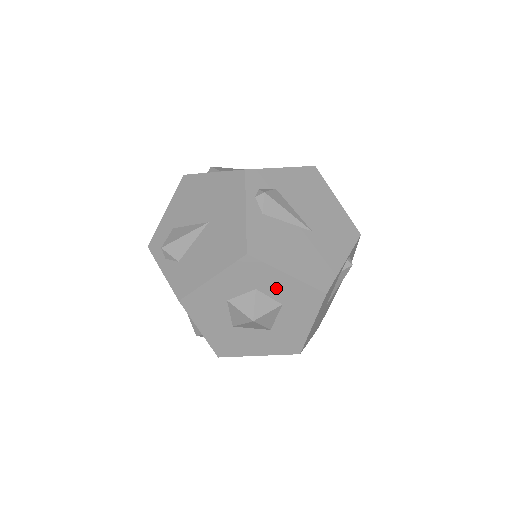
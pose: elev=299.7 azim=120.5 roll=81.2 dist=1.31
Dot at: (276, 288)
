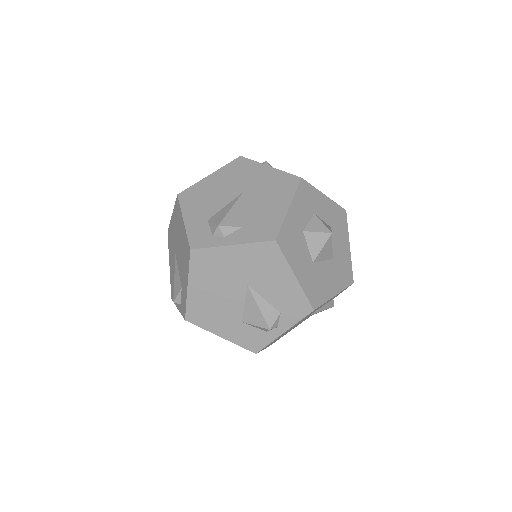
Dot at: (323, 210)
